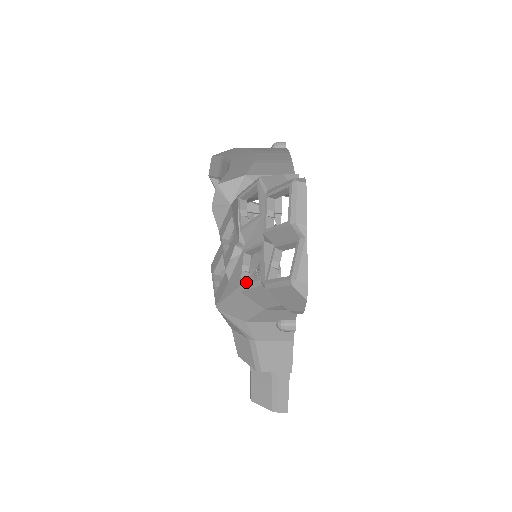
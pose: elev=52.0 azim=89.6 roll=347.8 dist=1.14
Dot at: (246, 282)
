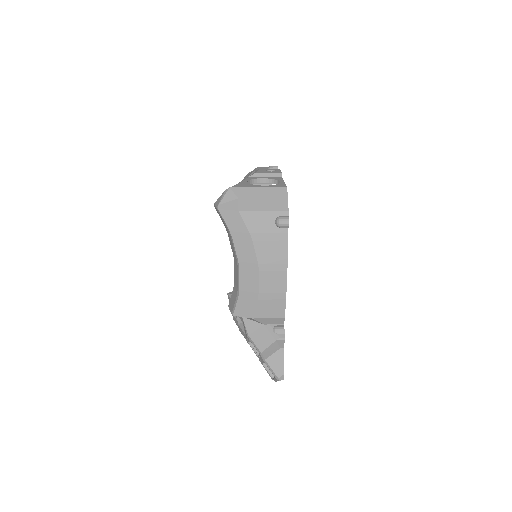
Dot at: occluded
